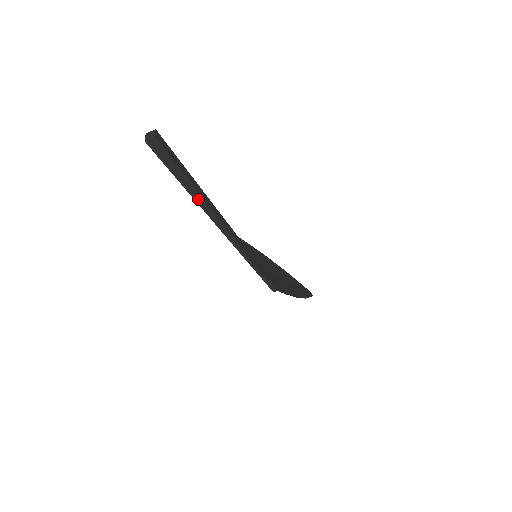
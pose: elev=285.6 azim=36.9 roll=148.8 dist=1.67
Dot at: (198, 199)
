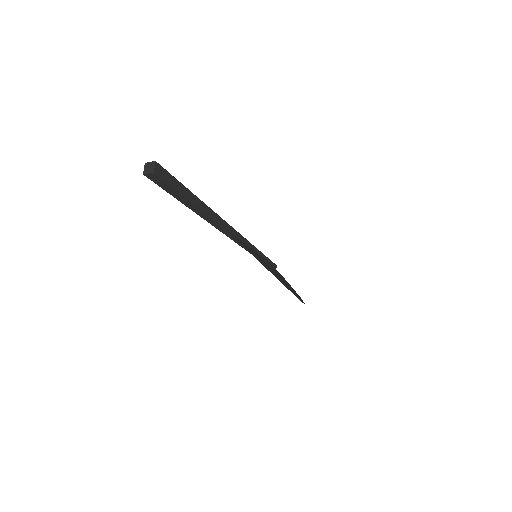
Dot at: (200, 213)
